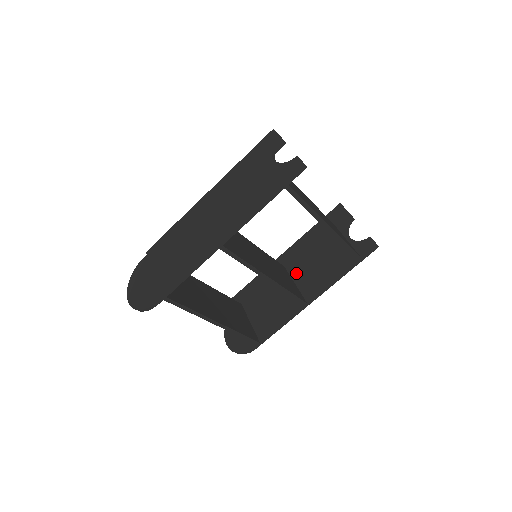
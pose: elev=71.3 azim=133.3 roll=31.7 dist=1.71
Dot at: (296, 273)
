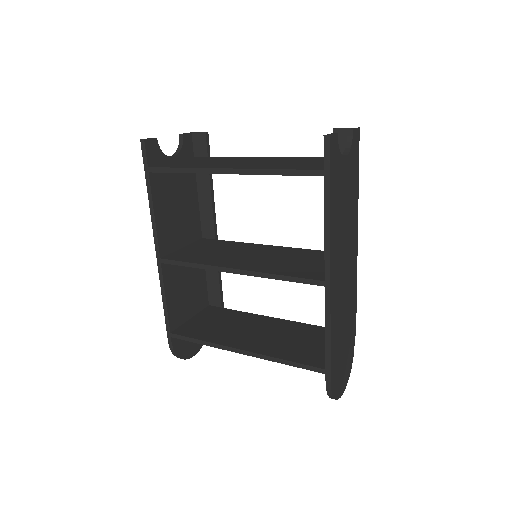
Dot at: occluded
